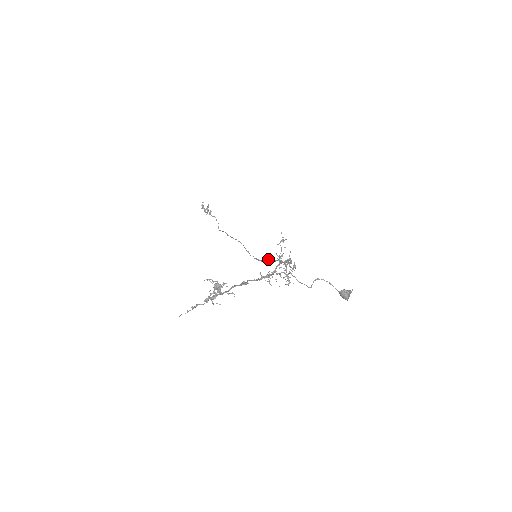
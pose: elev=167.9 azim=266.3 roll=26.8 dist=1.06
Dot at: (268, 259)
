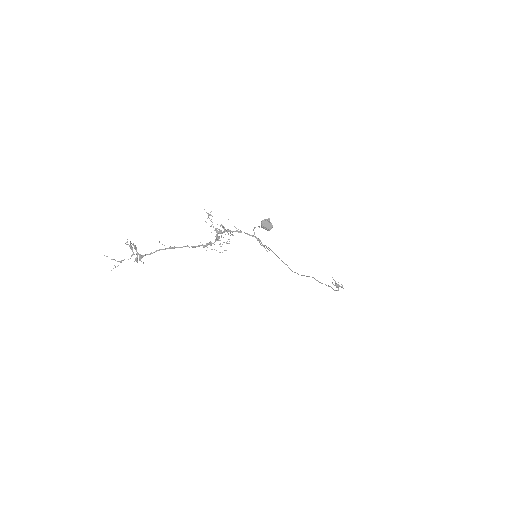
Dot at: occluded
